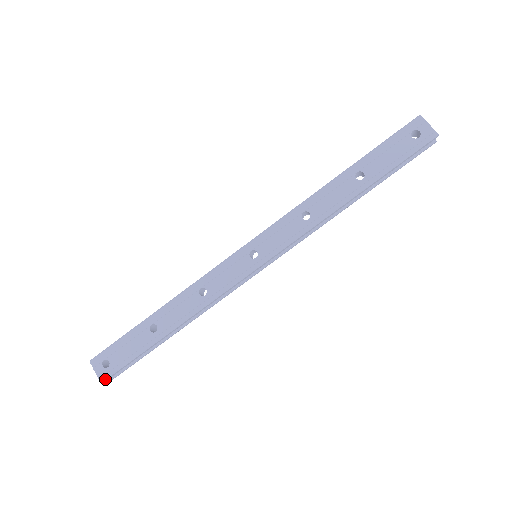
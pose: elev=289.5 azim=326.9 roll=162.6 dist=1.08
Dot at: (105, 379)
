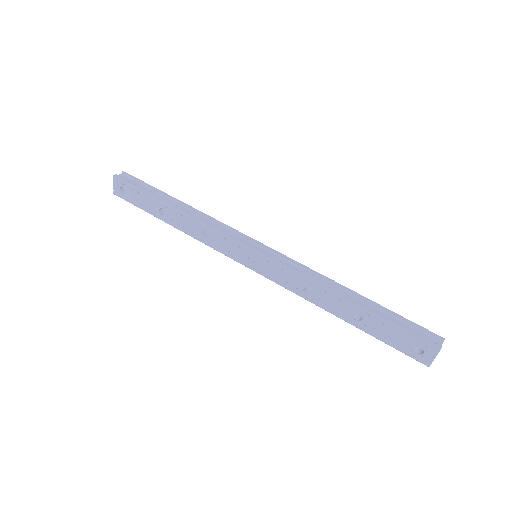
Dot at: occluded
